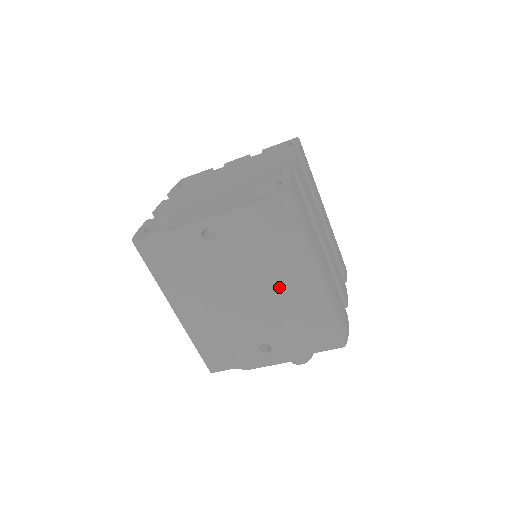
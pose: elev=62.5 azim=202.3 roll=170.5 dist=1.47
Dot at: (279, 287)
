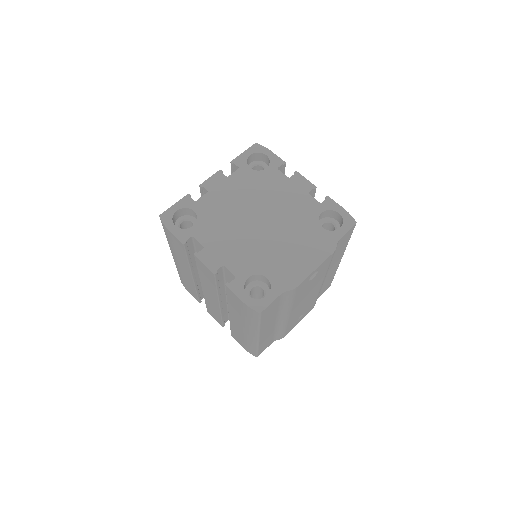
Dot at: occluded
